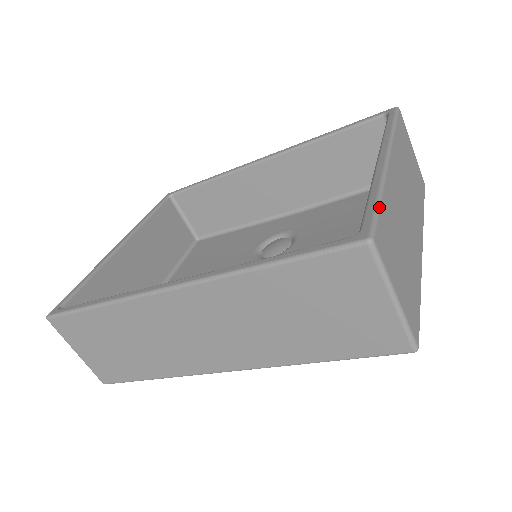
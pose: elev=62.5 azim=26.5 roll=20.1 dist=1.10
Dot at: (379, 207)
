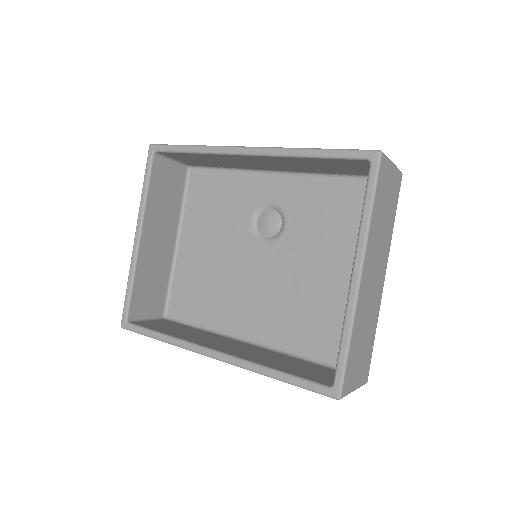
Dot at: (347, 360)
